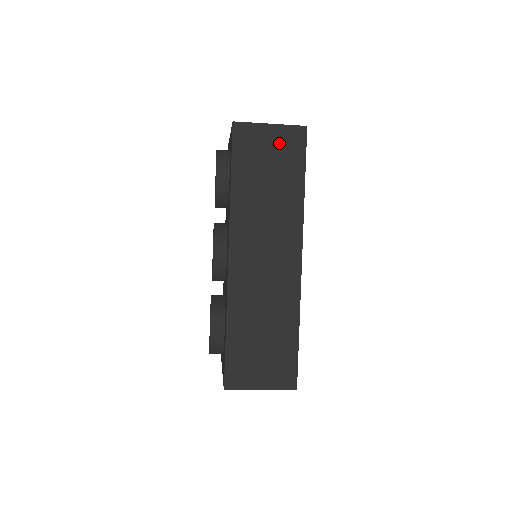
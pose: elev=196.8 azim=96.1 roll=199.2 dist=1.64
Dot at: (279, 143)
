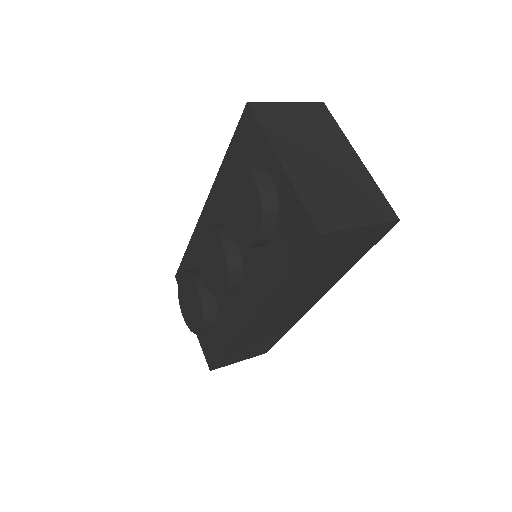
Dot at: (358, 240)
